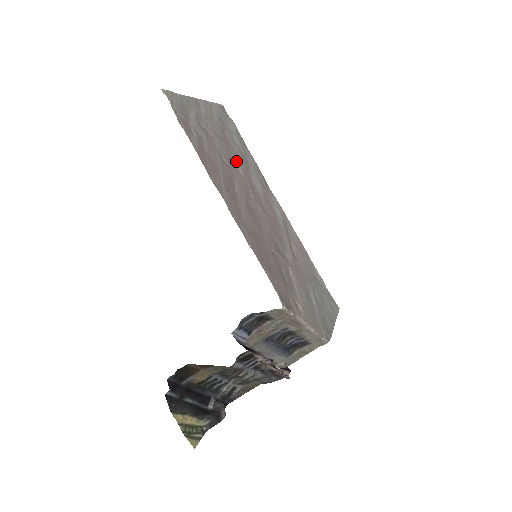
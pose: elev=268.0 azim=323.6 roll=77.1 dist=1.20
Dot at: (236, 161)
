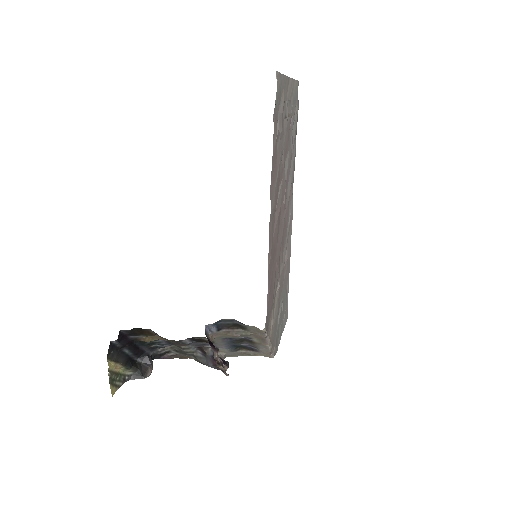
Dot at: (287, 157)
